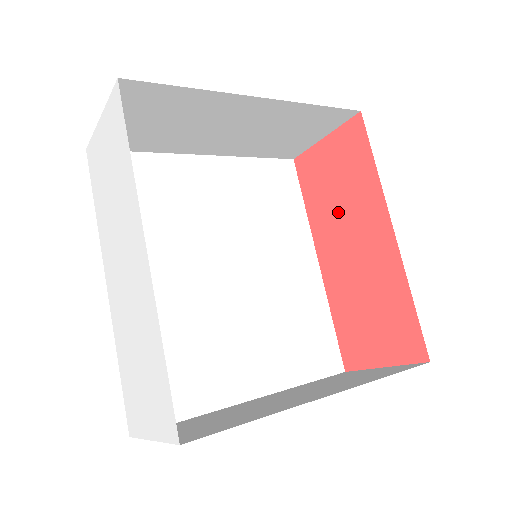
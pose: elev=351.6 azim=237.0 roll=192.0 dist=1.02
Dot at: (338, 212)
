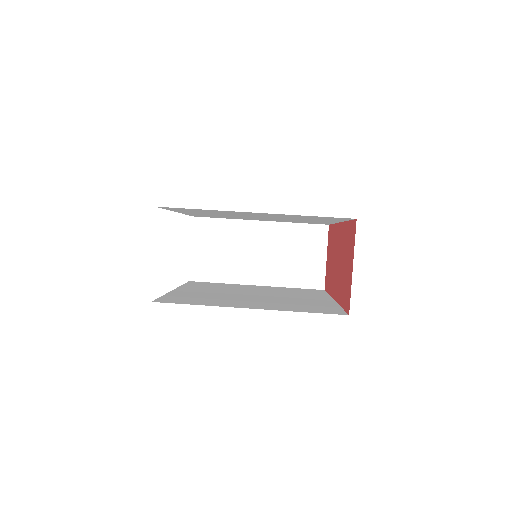
Dot at: (342, 258)
